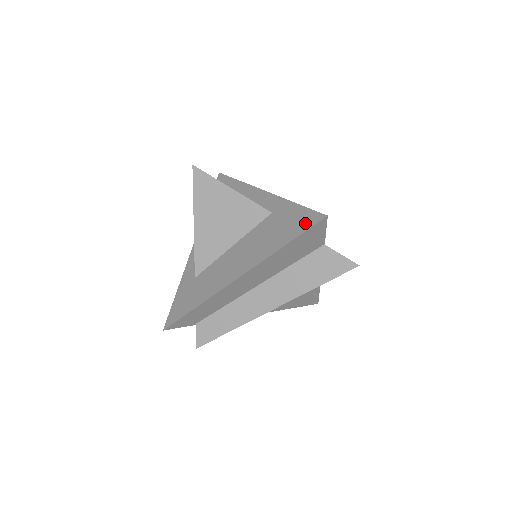
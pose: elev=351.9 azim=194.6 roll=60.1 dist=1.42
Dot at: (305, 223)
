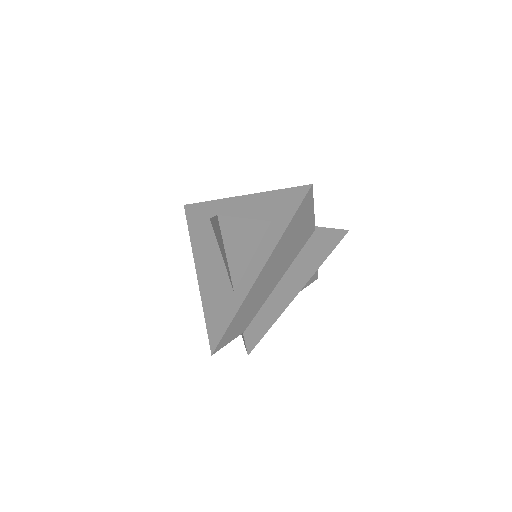
Dot at: (213, 333)
